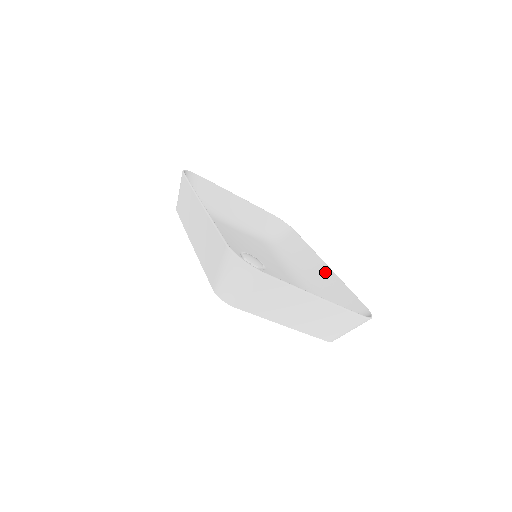
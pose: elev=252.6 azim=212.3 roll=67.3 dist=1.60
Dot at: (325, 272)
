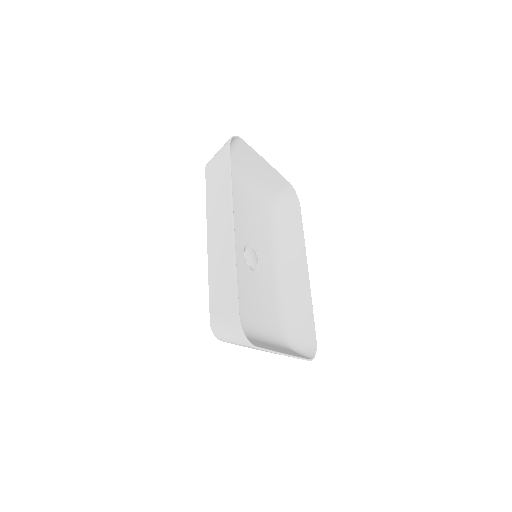
Dot at: (303, 280)
